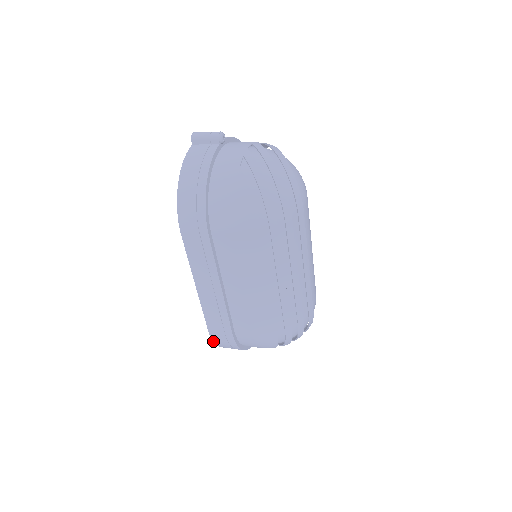
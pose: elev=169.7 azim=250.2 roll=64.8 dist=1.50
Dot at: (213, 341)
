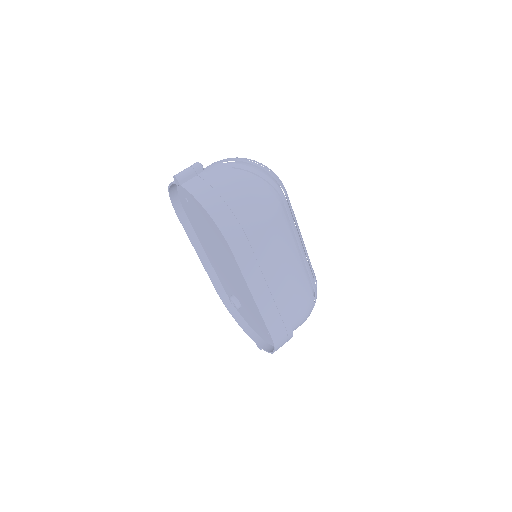
Dot at: (274, 346)
